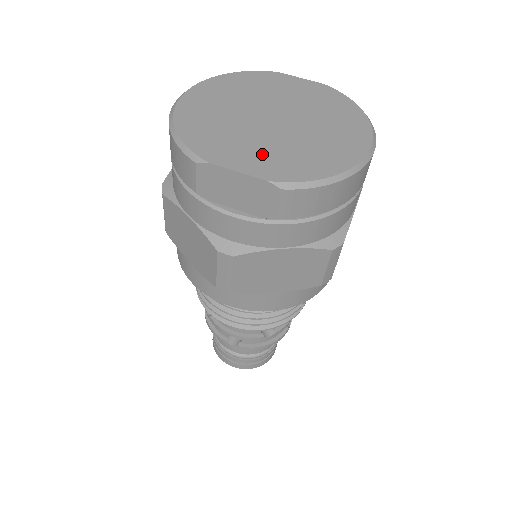
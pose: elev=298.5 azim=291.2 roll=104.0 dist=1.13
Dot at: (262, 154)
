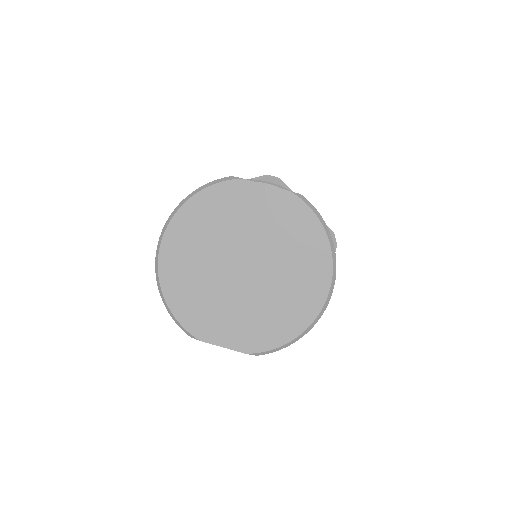
Dot at: (239, 322)
